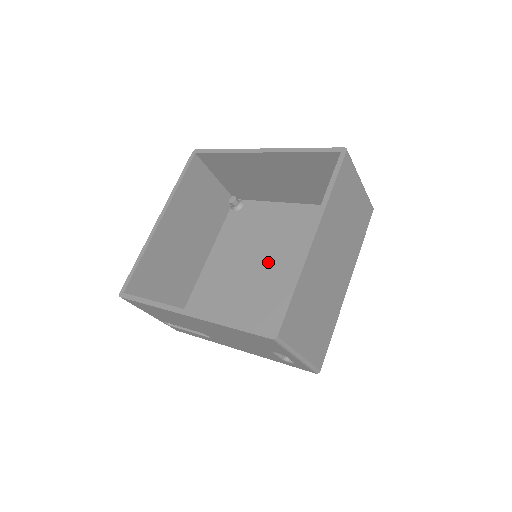
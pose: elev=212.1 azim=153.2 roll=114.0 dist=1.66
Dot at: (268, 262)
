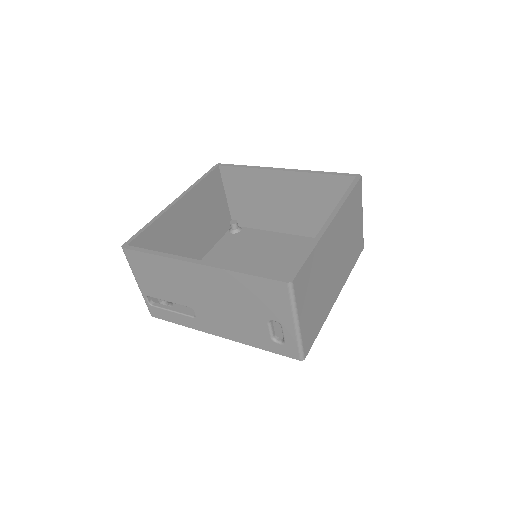
Dot at: (261, 271)
